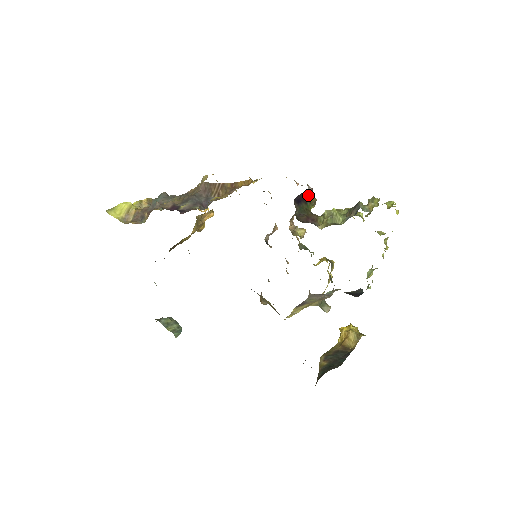
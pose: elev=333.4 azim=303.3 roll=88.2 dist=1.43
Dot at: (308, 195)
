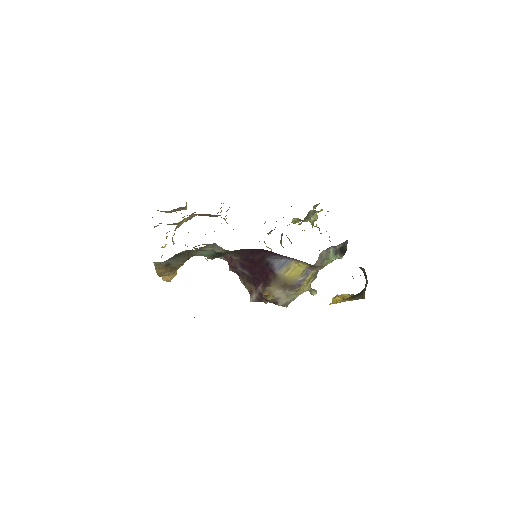
Dot at: occluded
